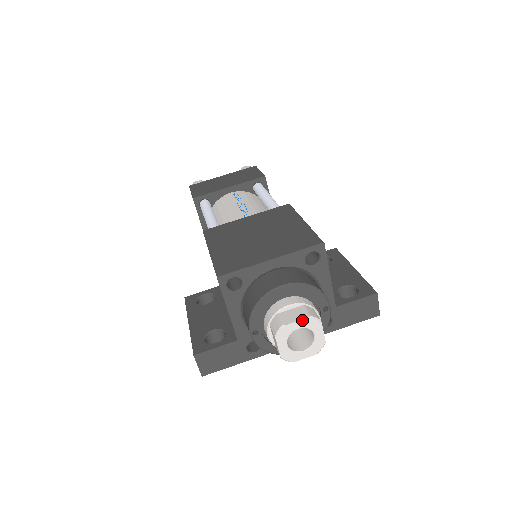
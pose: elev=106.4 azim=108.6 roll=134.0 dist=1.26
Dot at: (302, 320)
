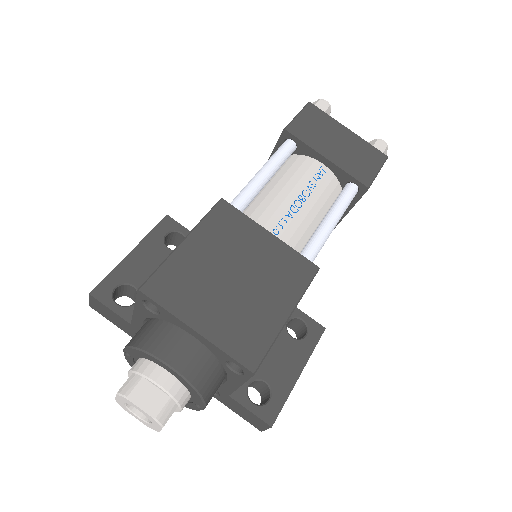
Dot at: (146, 413)
